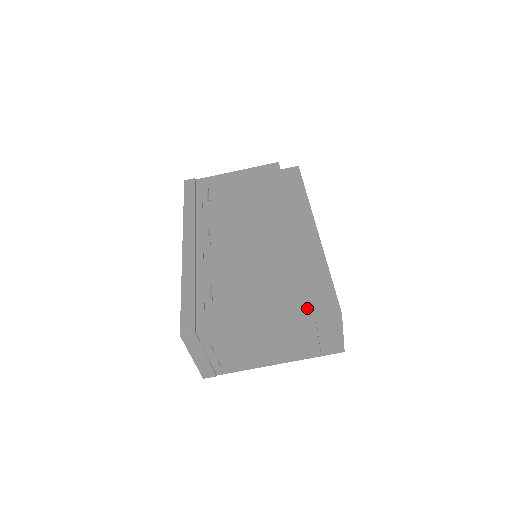
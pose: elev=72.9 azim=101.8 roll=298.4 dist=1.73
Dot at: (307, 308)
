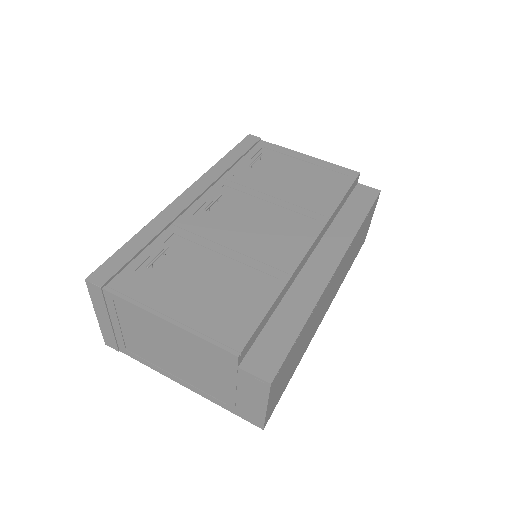
Dot at: (233, 348)
